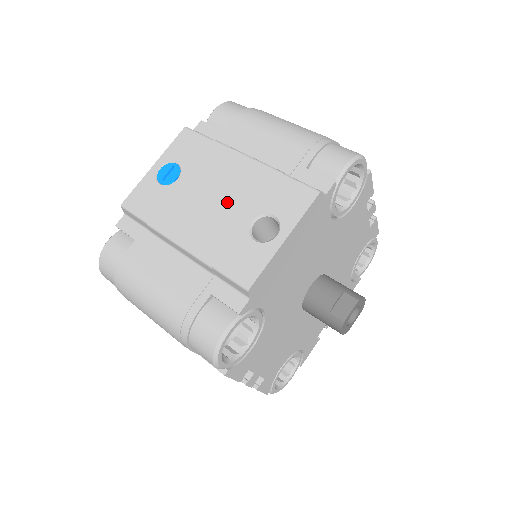
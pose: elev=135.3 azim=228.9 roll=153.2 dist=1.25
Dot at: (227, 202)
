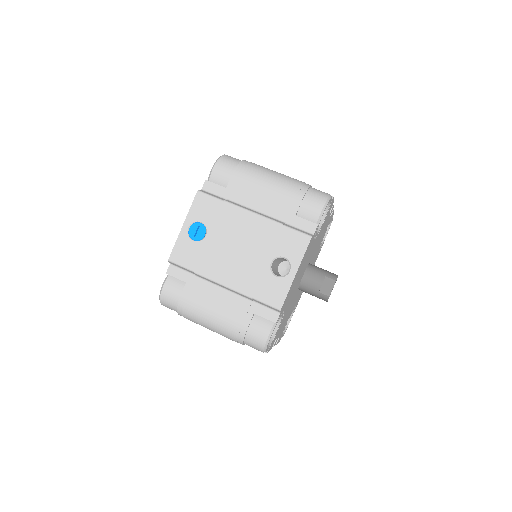
Dot at: (249, 250)
